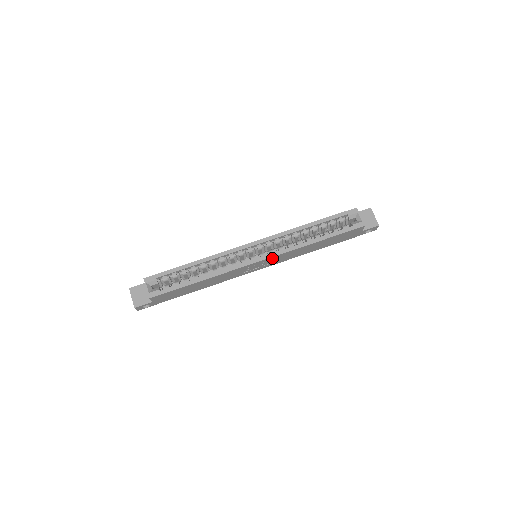
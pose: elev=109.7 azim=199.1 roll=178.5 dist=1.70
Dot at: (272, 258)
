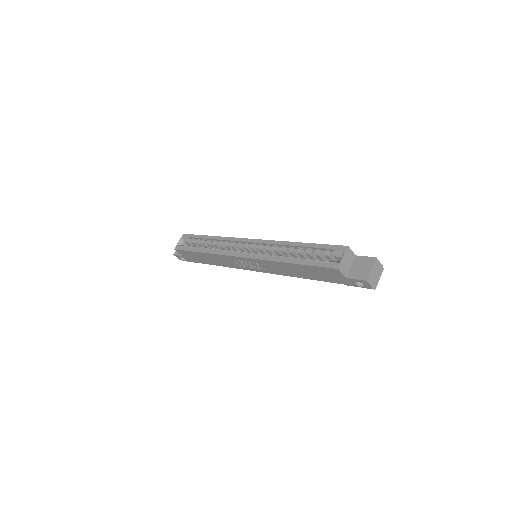
Dot at: (253, 260)
